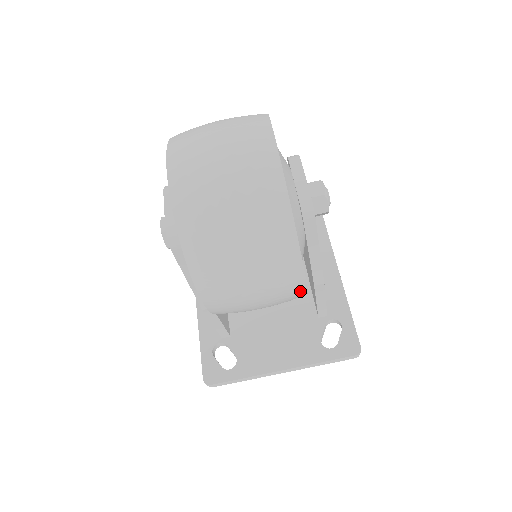
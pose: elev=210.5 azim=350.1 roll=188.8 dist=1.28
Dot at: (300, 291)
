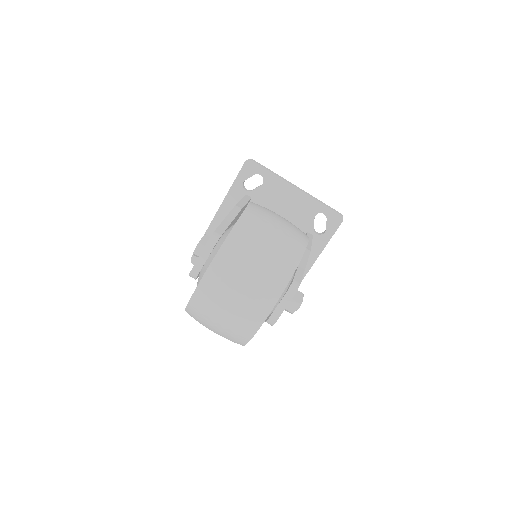
Dot at: occluded
